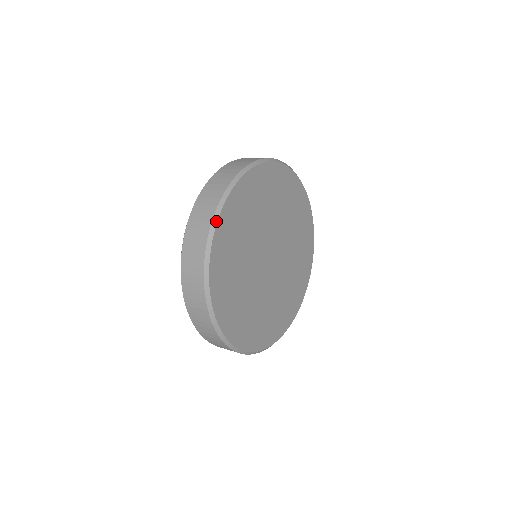
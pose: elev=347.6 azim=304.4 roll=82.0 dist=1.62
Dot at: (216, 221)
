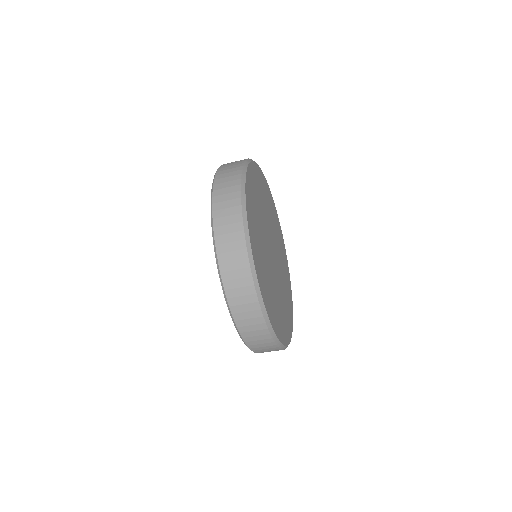
Dot at: (245, 211)
